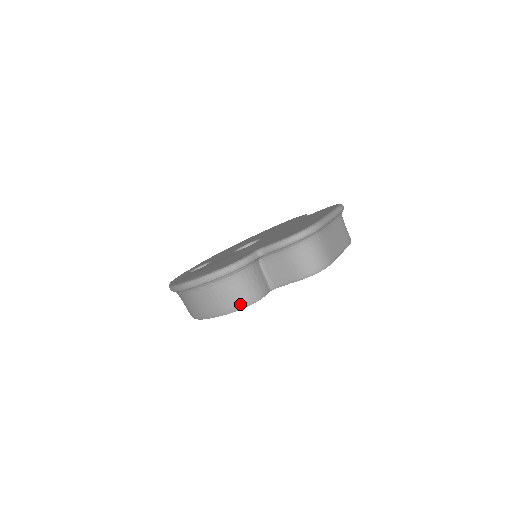
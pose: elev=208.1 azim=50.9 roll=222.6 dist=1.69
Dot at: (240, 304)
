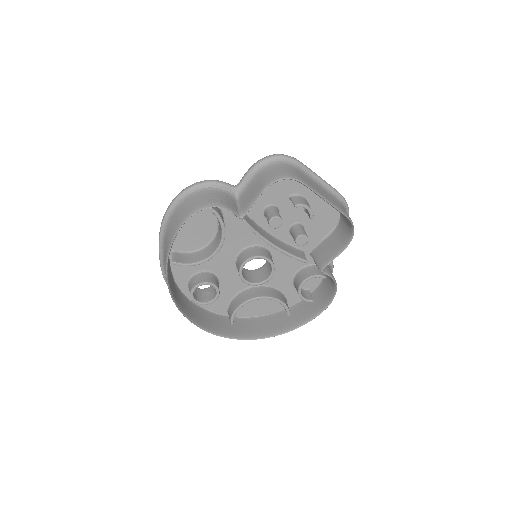
Dot at: (200, 207)
